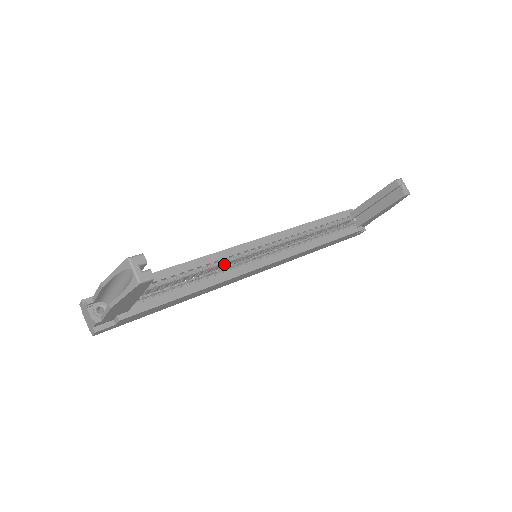
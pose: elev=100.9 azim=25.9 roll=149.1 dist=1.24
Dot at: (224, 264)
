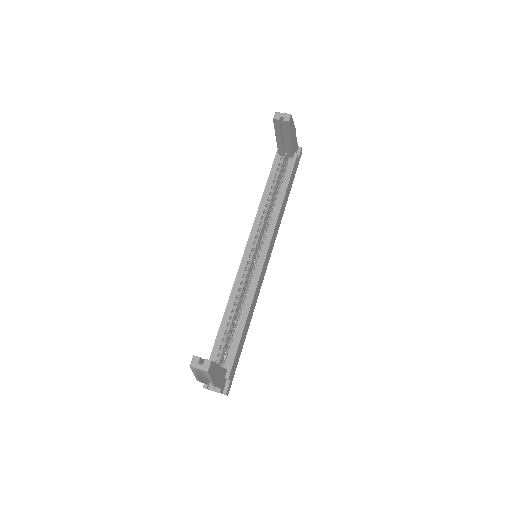
Dot at: (245, 284)
